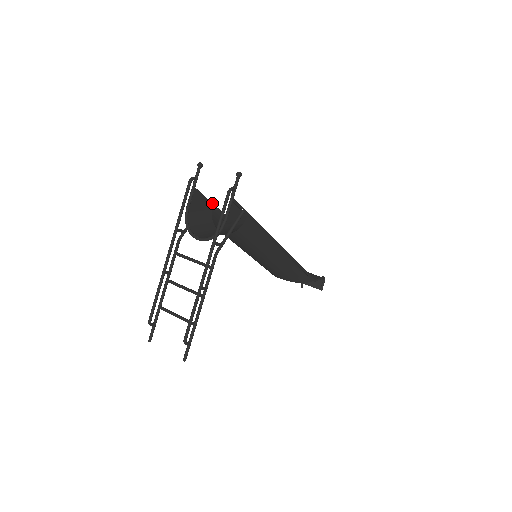
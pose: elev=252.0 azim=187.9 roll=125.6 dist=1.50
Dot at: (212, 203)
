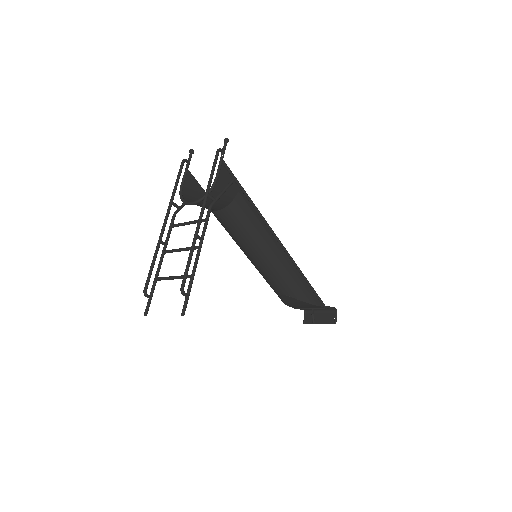
Dot at: occluded
